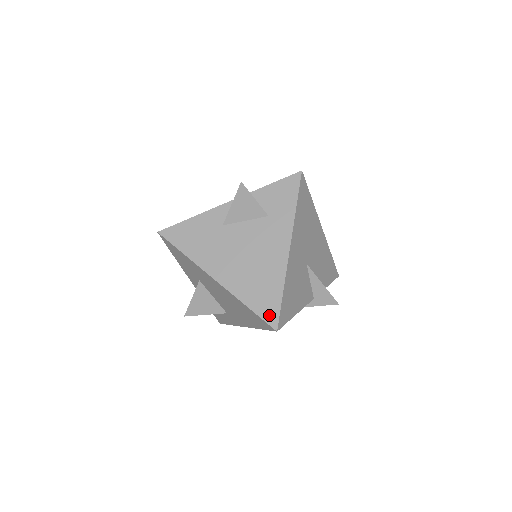
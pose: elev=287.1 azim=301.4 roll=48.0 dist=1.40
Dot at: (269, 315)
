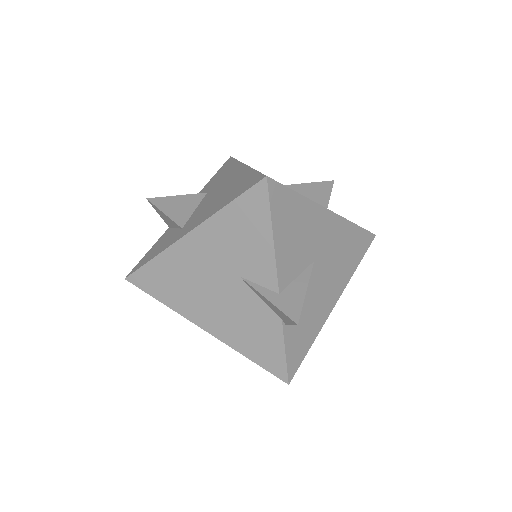
Dot at: occluded
